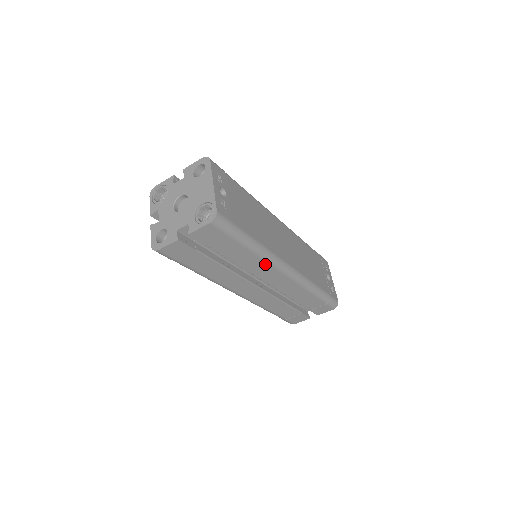
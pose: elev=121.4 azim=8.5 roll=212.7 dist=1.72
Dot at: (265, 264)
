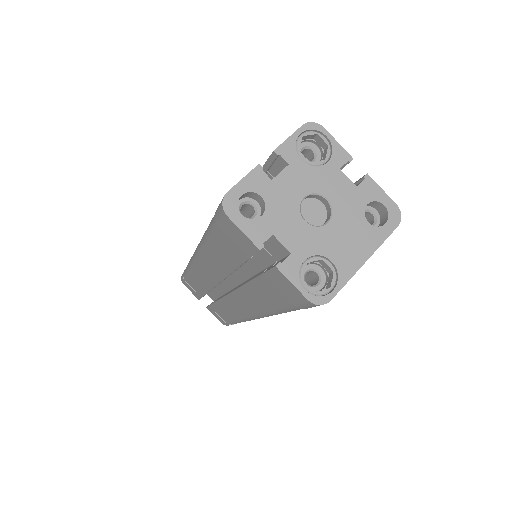
Dot at: (258, 309)
